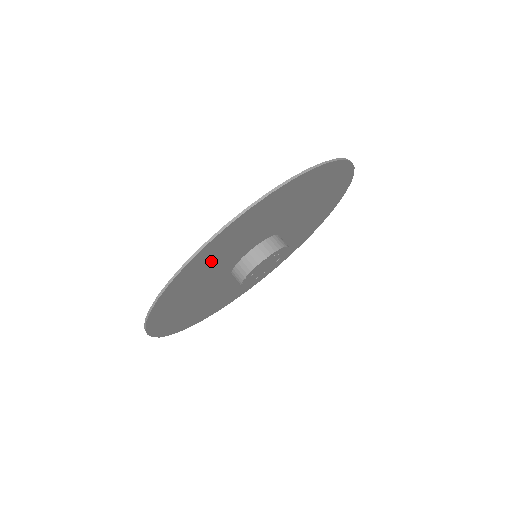
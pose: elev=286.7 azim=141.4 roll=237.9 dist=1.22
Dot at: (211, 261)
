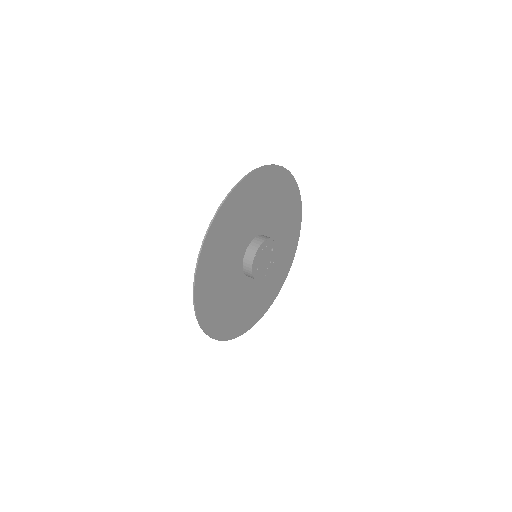
Dot at: (214, 279)
